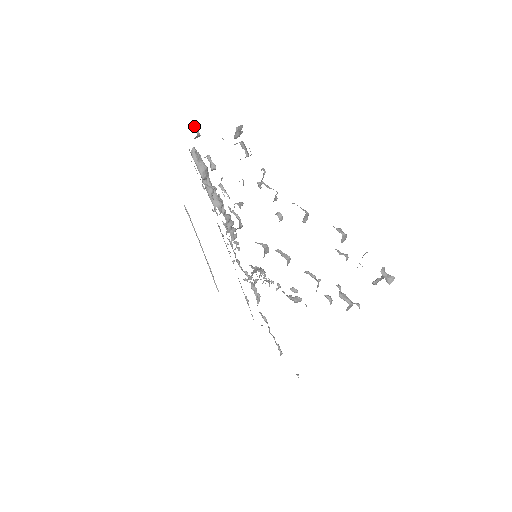
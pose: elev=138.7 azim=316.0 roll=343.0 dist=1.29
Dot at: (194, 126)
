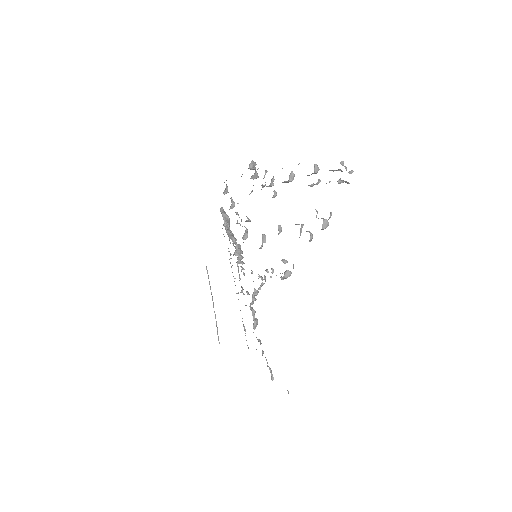
Dot at: occluded
